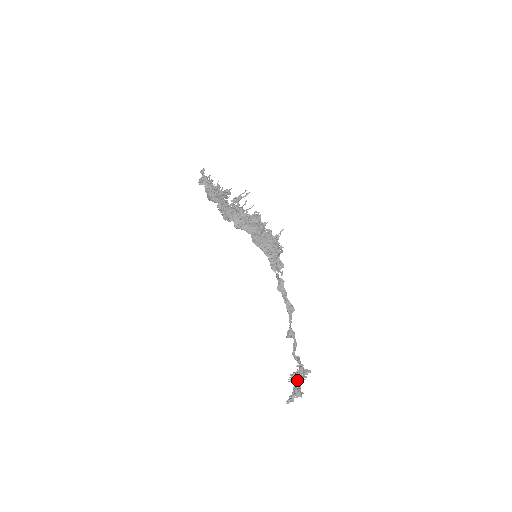
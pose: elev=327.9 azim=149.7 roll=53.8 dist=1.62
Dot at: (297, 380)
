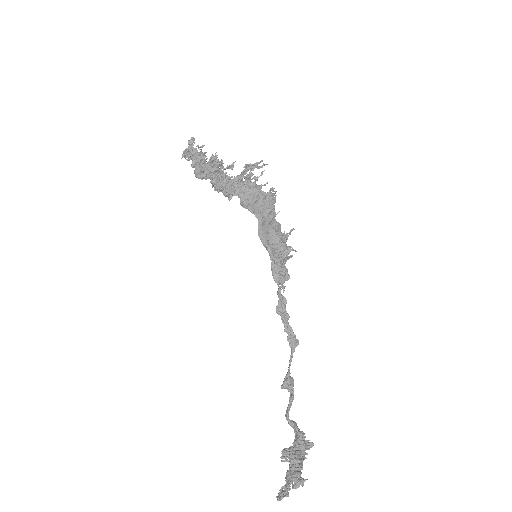
Dot at: (296, 457)
